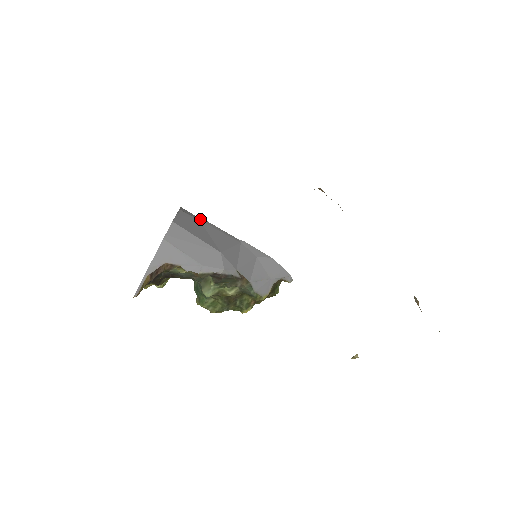
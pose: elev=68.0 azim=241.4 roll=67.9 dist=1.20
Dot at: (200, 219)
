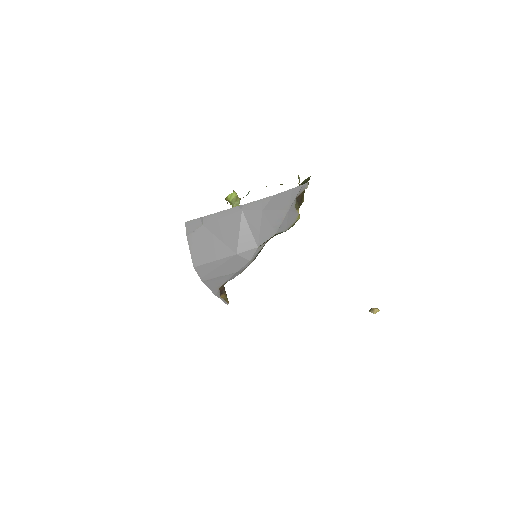
Dot at: (203, 222)
